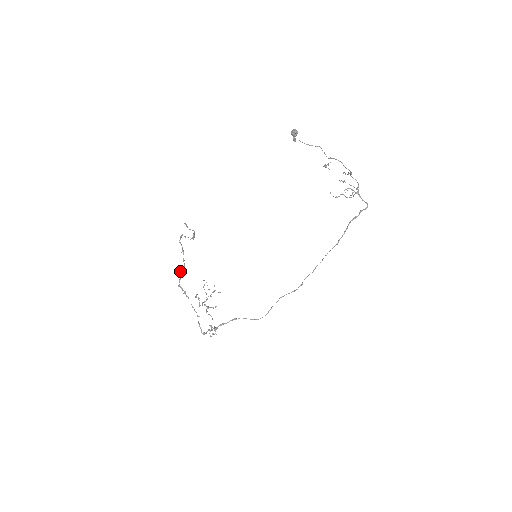
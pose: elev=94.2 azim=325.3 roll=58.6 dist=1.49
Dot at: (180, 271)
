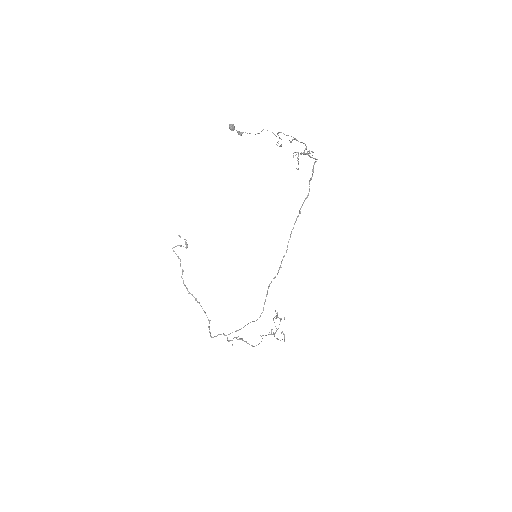
Dot at: (181, 277)
